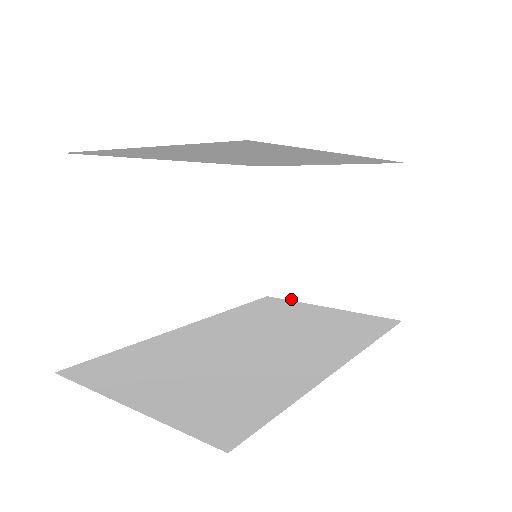
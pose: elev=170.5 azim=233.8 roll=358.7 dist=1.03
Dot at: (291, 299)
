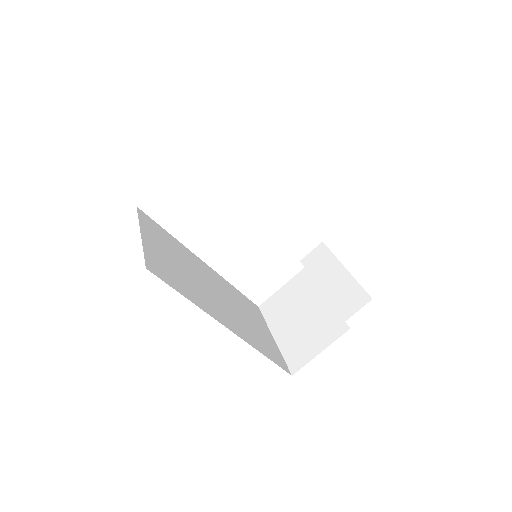
Dot at: (265, 318)
